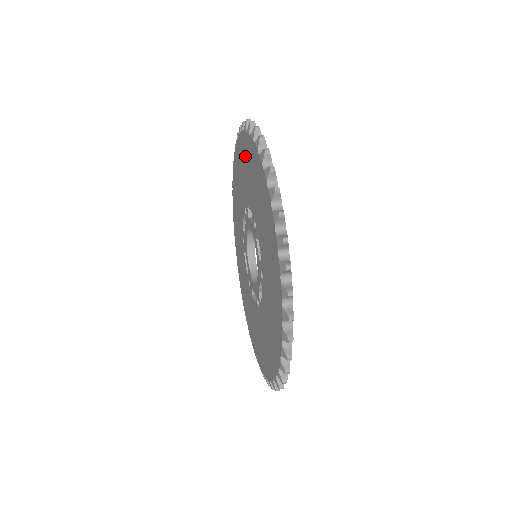
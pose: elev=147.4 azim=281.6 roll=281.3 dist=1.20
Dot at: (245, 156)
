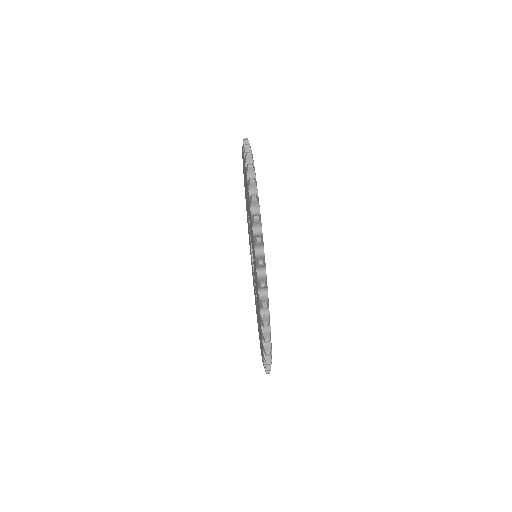
Dot at: occluded
